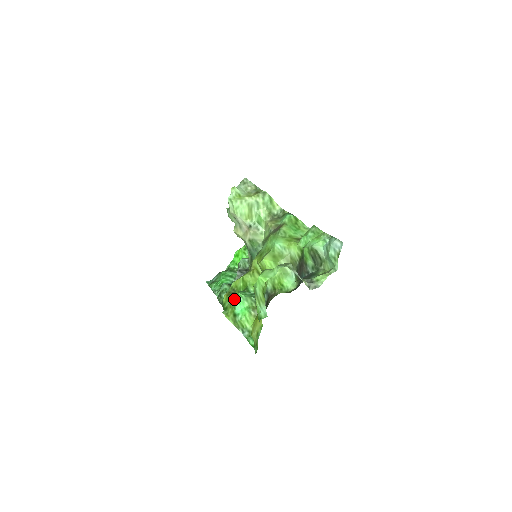
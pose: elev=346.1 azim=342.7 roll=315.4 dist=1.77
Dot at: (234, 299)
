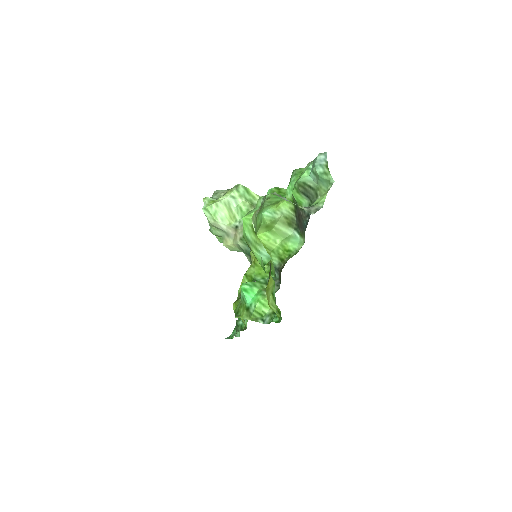
Dot at: (241, 293)
